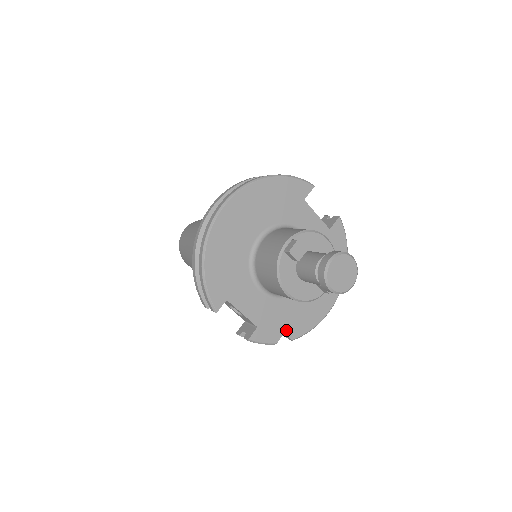
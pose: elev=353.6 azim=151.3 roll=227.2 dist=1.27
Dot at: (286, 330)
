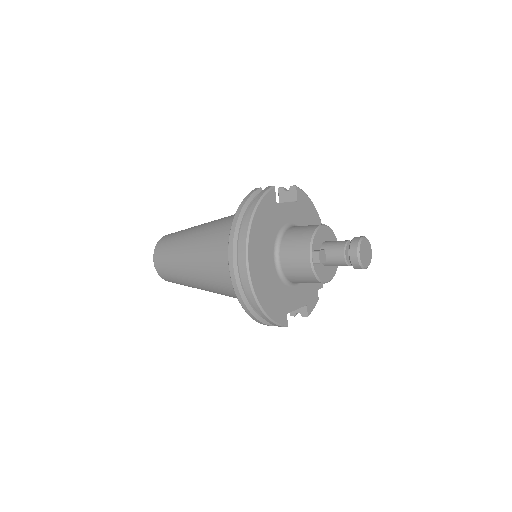
Dot at: (317, 287)
